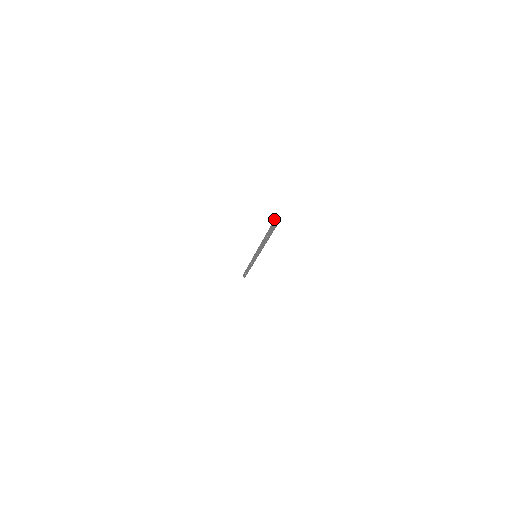
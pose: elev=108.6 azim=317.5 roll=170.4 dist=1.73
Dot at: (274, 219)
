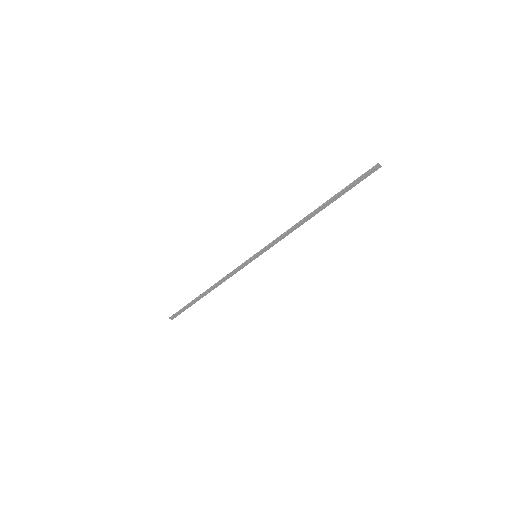
Dot at: (374, 167)
